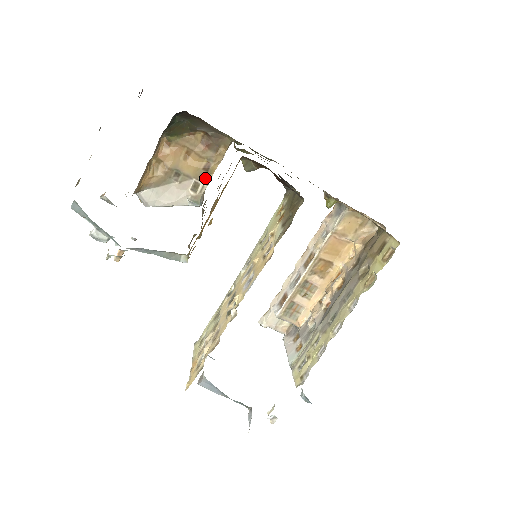
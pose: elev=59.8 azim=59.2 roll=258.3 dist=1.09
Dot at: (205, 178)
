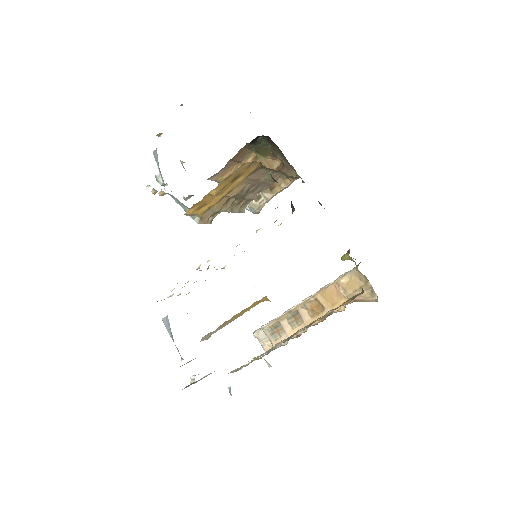
Dot at: (267, 195)
